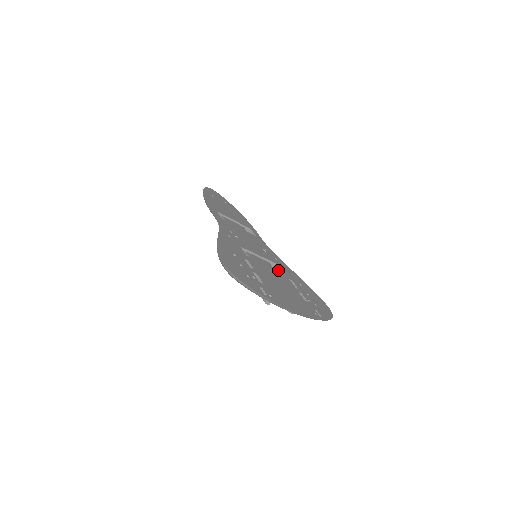
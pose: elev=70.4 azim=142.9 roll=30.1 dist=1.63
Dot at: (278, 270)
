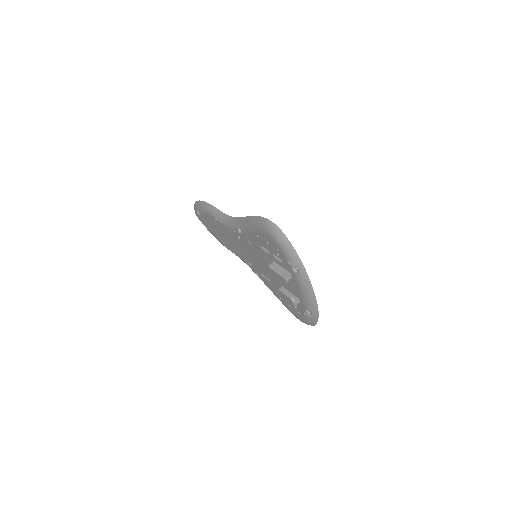
Dot at: occluded
